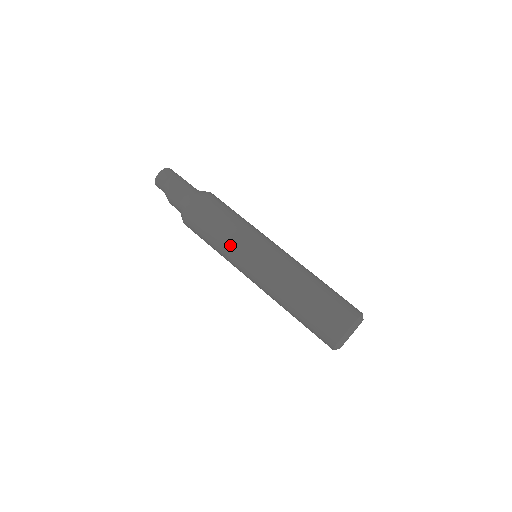
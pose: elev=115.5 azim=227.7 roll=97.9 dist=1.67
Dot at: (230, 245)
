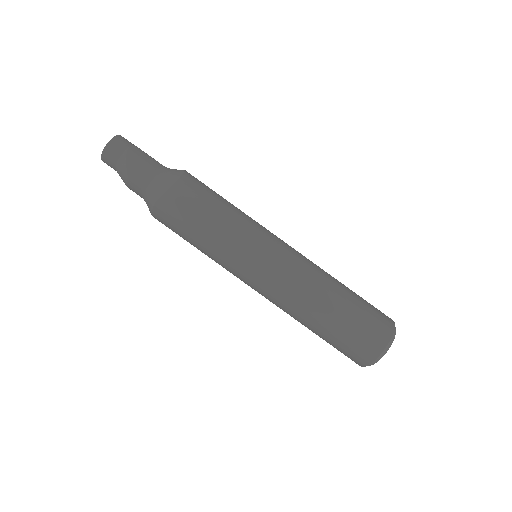
Dot at: (226, 248)
